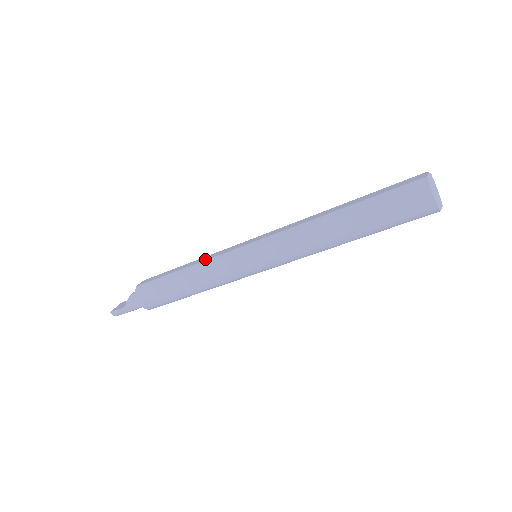
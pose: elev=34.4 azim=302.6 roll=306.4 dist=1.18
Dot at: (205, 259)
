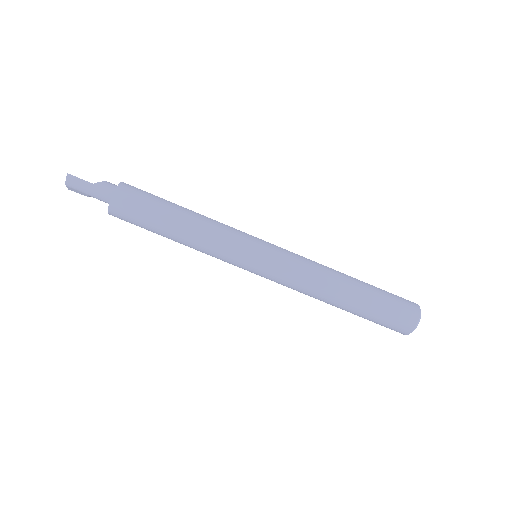
Dot at: (214, 220)
